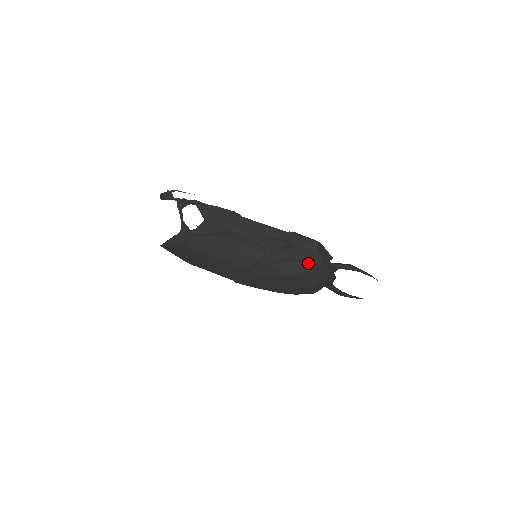
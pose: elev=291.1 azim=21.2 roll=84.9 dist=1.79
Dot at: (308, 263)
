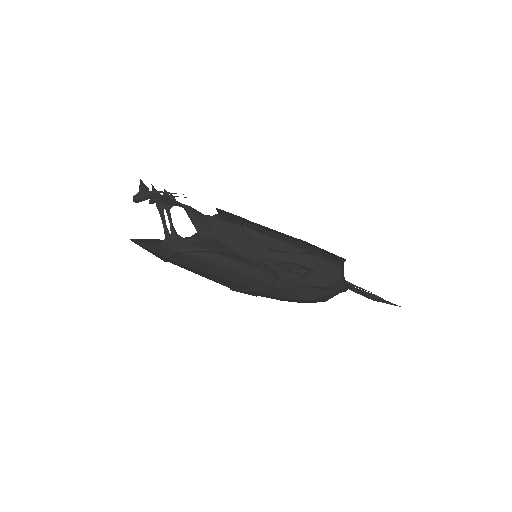
Dot at: (327, 289)
